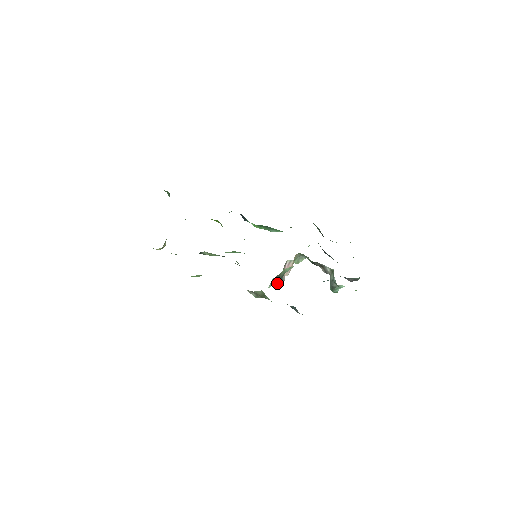
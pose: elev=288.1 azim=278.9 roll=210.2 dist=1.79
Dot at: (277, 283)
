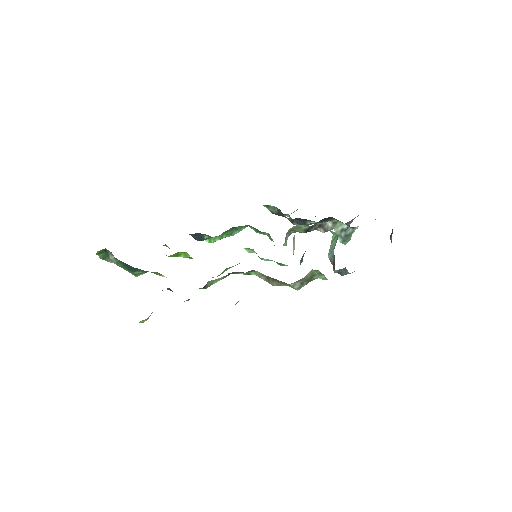
Dot at: occluded
